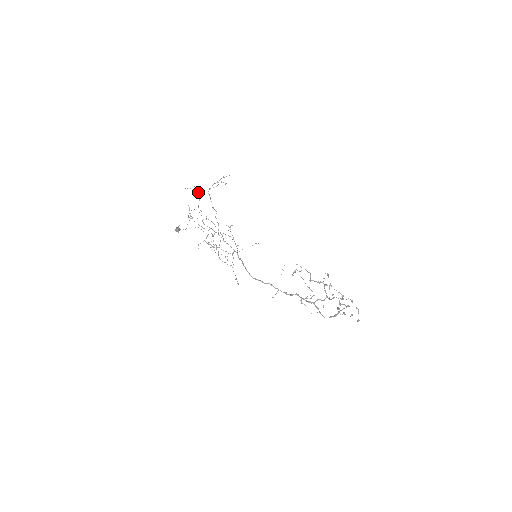
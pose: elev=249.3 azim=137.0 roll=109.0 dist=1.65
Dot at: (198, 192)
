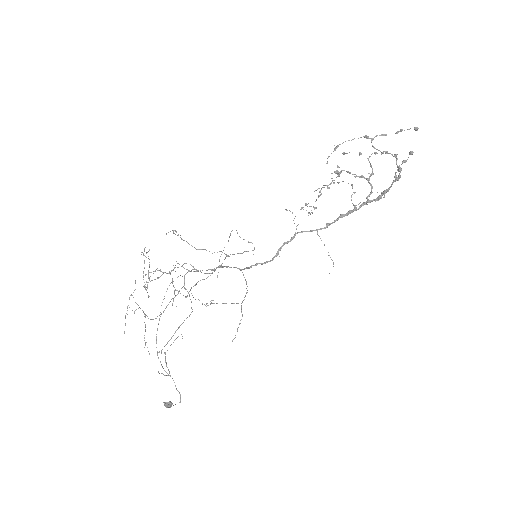
Dot at: occluded
